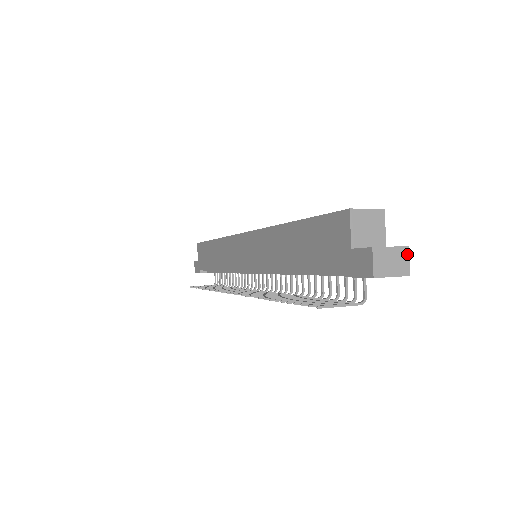
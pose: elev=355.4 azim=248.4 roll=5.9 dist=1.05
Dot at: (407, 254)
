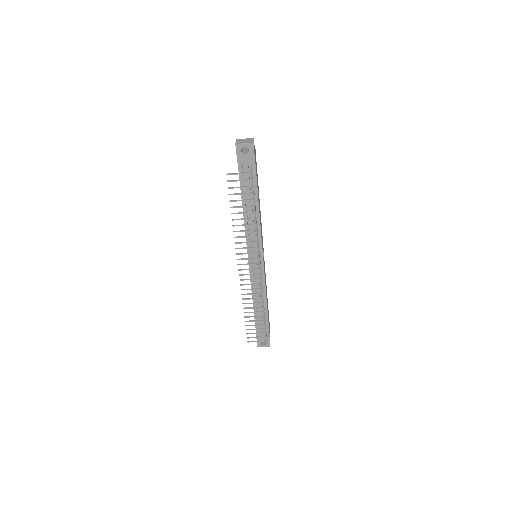
Dot at: (253, 139)
